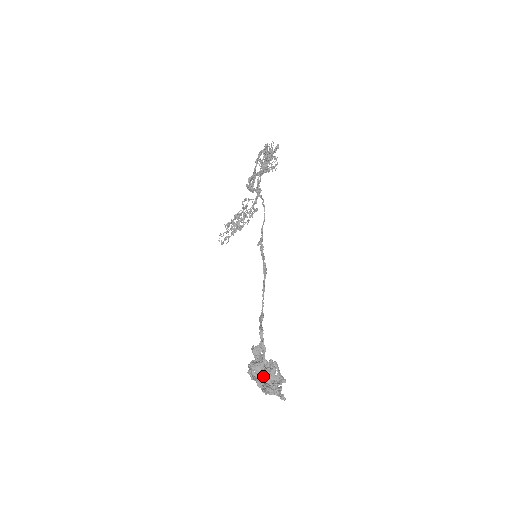
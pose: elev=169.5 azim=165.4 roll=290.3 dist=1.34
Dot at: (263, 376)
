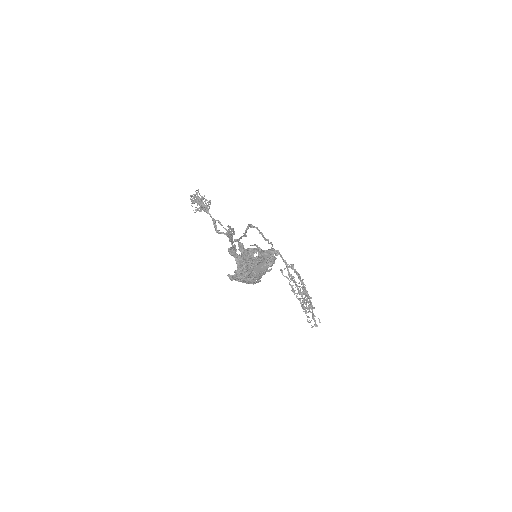
Dot at: occluded
